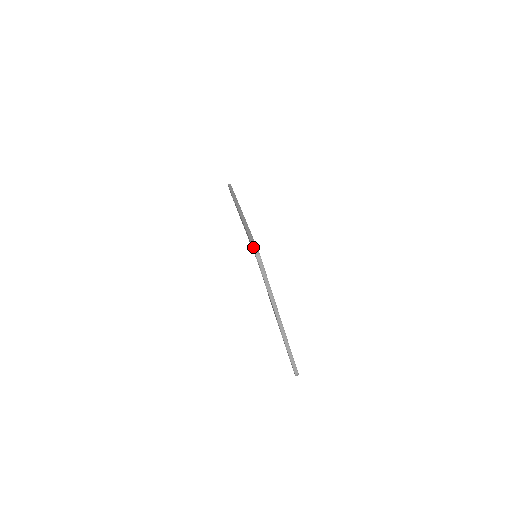
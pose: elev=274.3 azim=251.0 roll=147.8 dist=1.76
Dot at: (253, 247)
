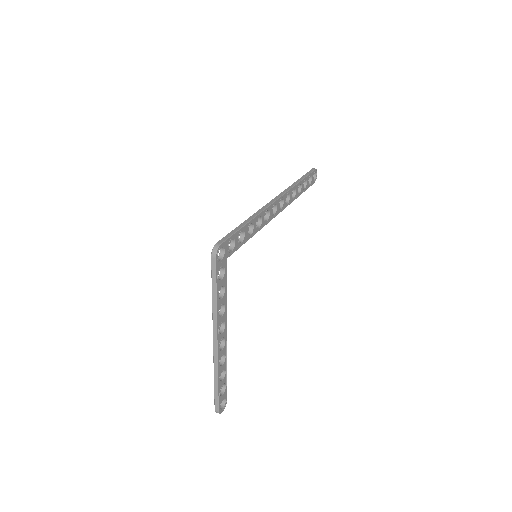
Dot at: (222, 238)
